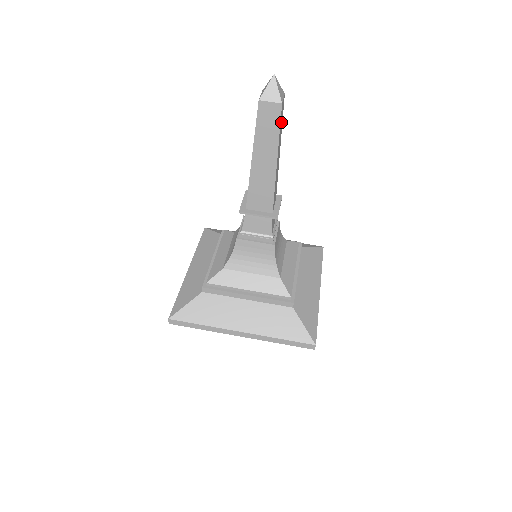
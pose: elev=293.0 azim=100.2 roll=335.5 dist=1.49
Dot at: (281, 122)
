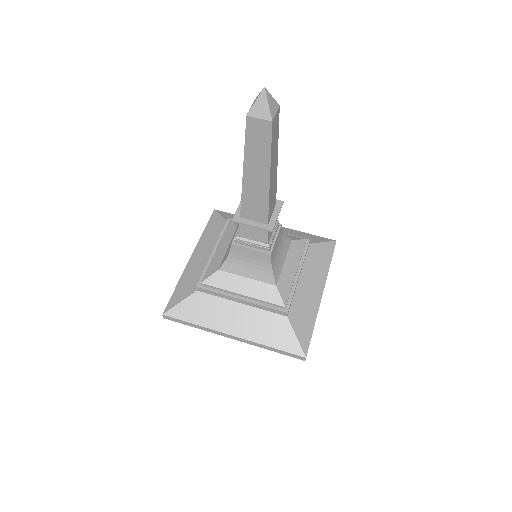
Dot at: (275, 136)
